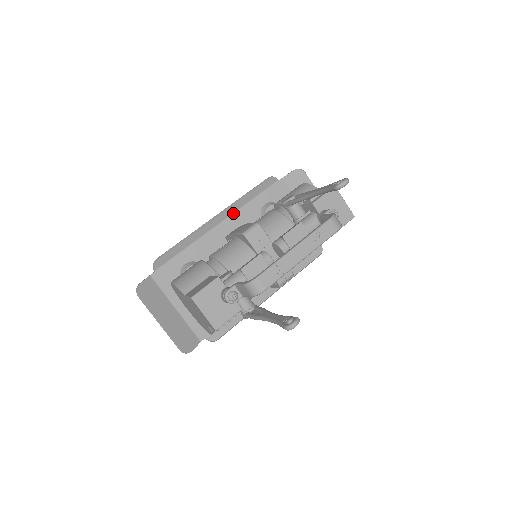
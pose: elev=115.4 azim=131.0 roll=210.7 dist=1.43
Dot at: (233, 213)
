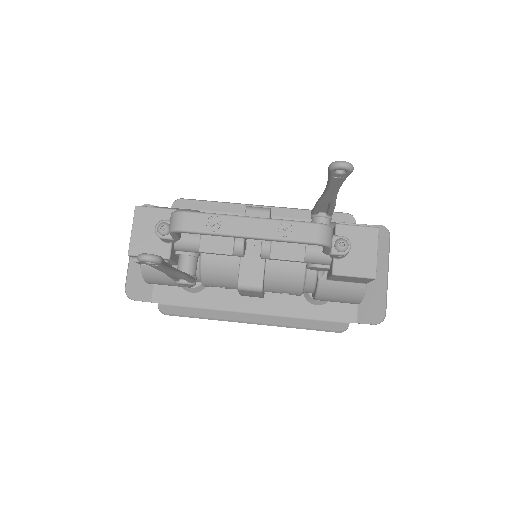
Dot at: (284, 217)
